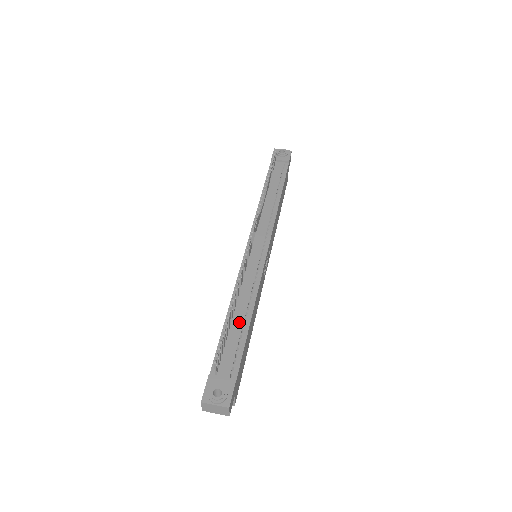
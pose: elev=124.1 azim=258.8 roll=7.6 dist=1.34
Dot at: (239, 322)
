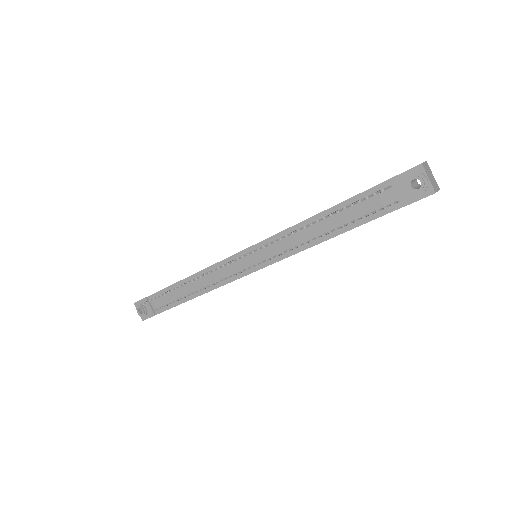
Dot at: (184, 292)
